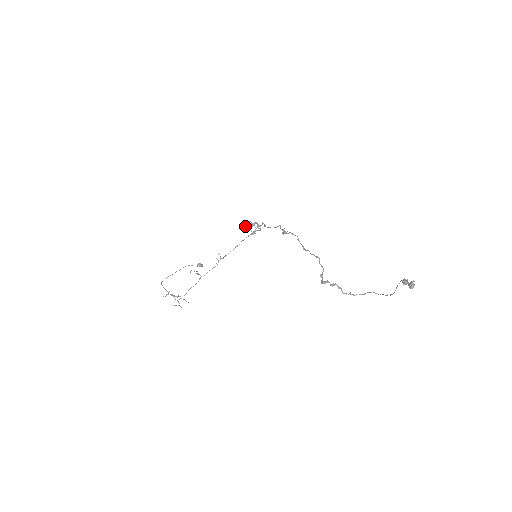
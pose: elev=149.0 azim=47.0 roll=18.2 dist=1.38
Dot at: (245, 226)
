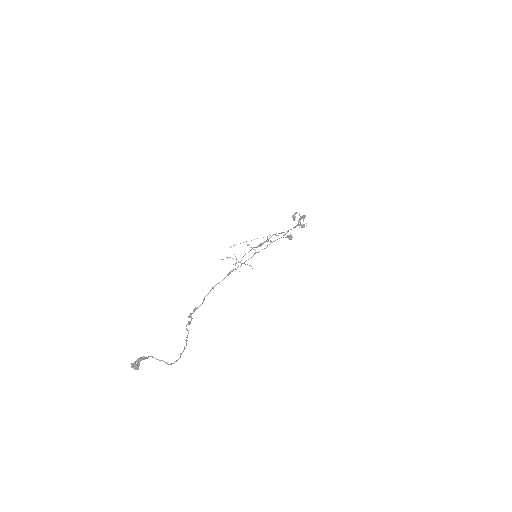
Dot at: (293, 217)
